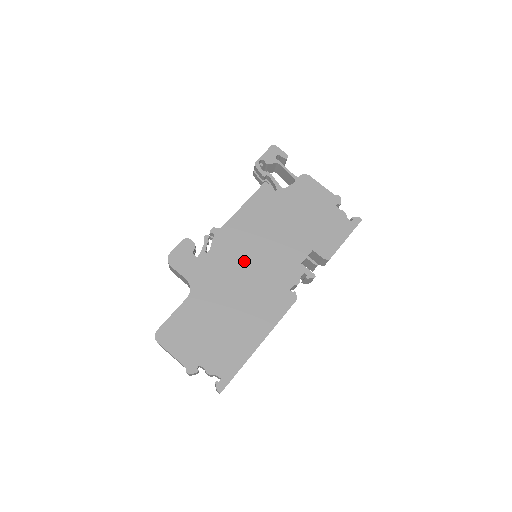
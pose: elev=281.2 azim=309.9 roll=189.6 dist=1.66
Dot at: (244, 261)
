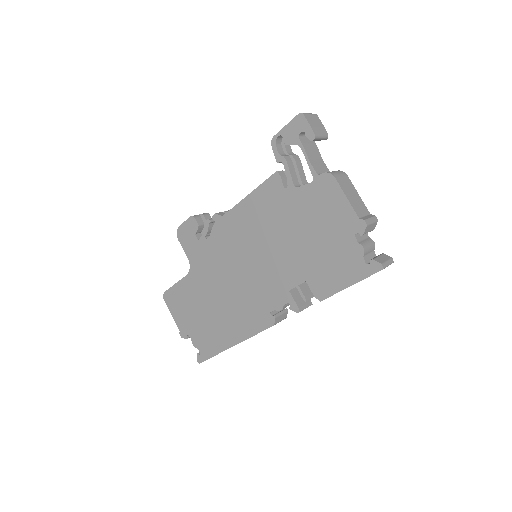
Dot at: (235, 262)
